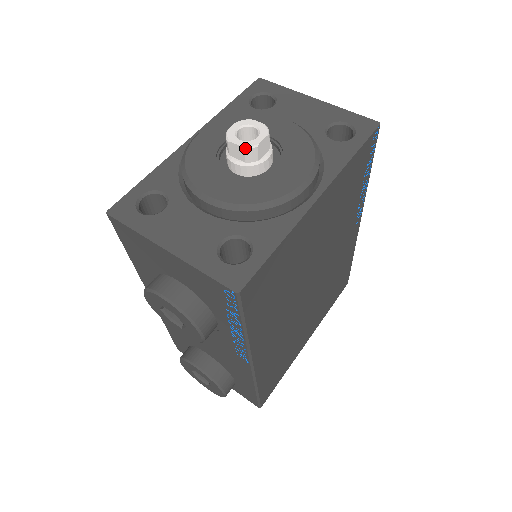
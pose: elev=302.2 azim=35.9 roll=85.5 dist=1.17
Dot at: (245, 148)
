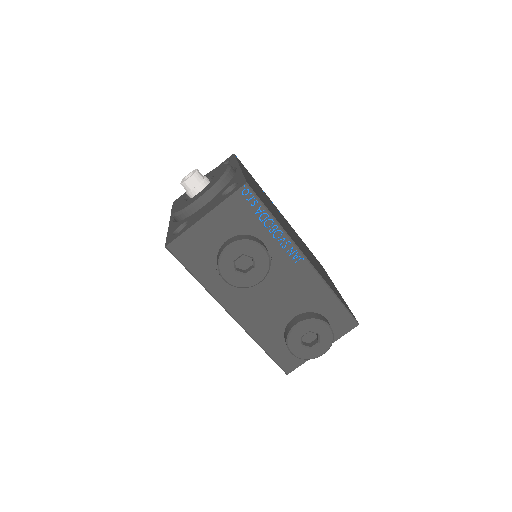
Dot at: (193, 175)
